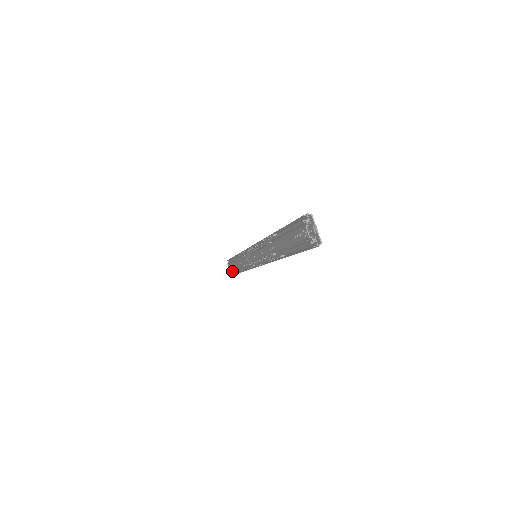
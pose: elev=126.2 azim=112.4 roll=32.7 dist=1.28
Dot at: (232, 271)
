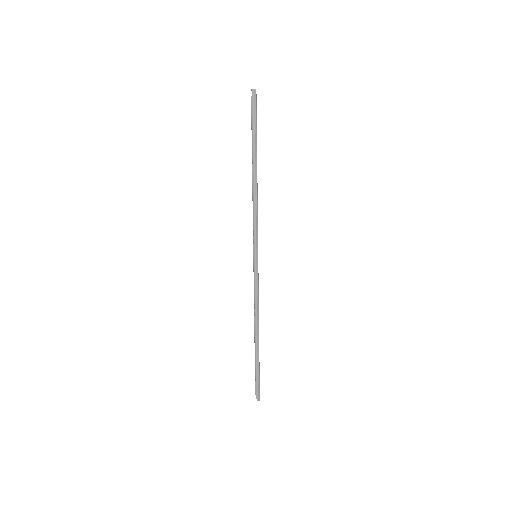
Dot at: occluded
